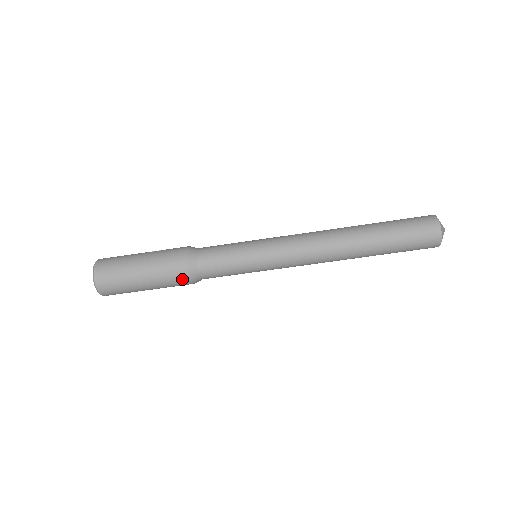
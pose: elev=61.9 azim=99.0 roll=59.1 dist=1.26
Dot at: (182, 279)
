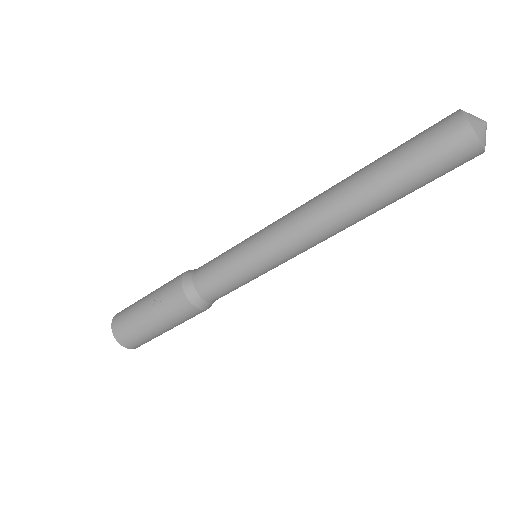
Dot at: occluded
